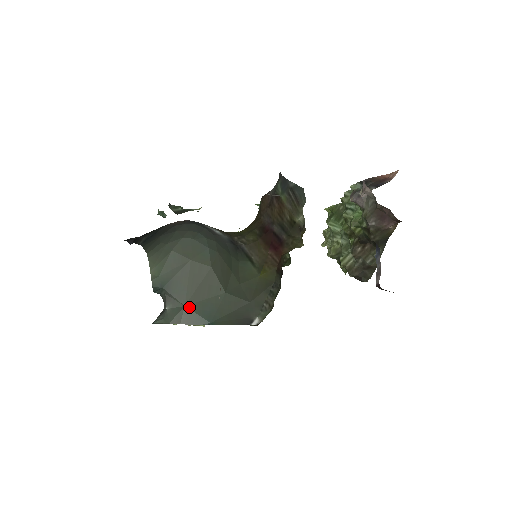
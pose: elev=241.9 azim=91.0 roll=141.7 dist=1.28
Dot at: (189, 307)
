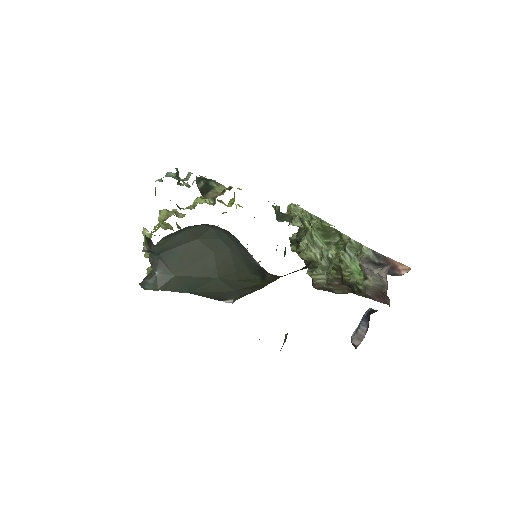
Dot at: (178, 277)
